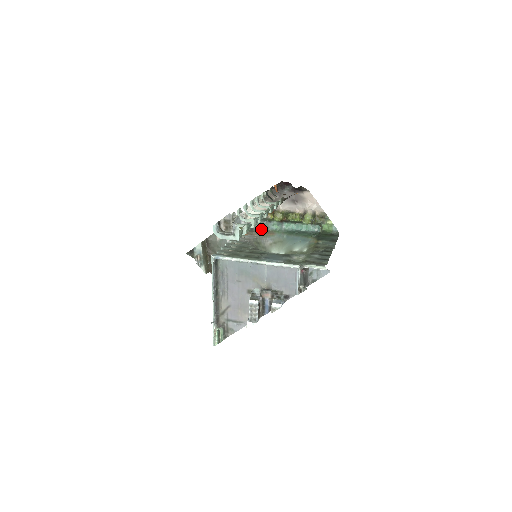
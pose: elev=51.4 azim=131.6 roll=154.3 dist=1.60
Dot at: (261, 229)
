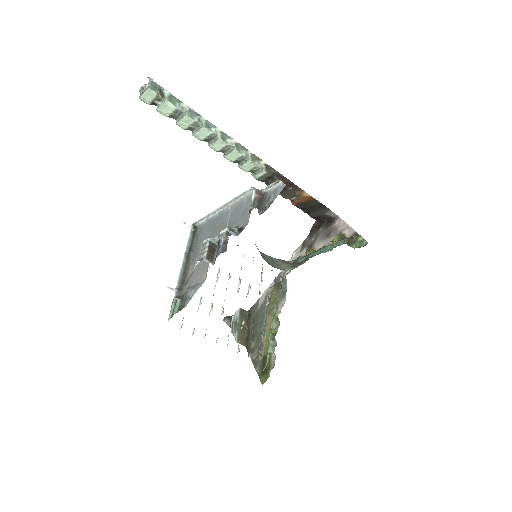
Dot at: (286, 261)
